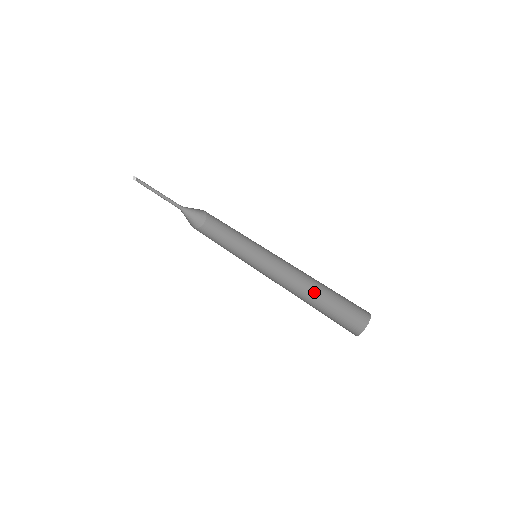
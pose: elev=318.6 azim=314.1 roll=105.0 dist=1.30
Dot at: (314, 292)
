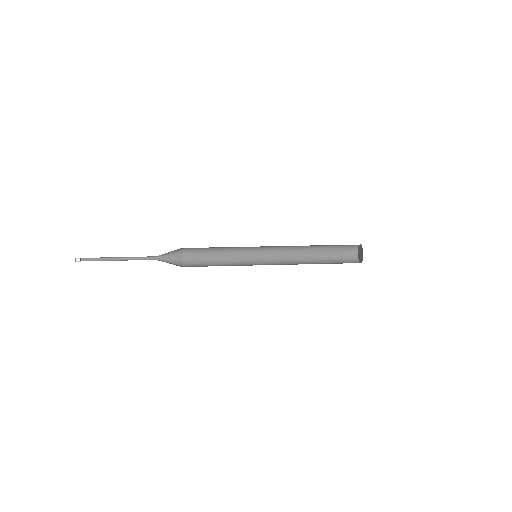
Dot at: (311, 260)
